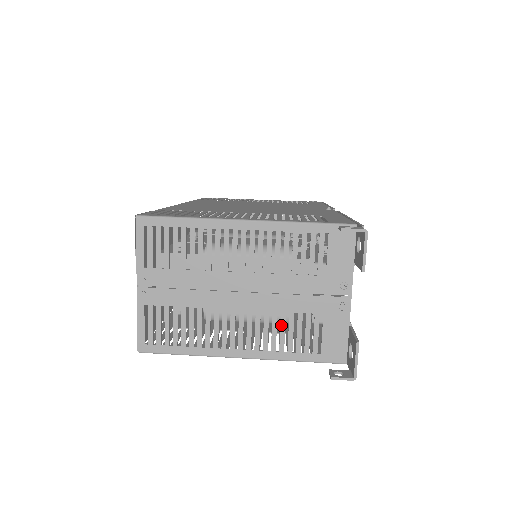
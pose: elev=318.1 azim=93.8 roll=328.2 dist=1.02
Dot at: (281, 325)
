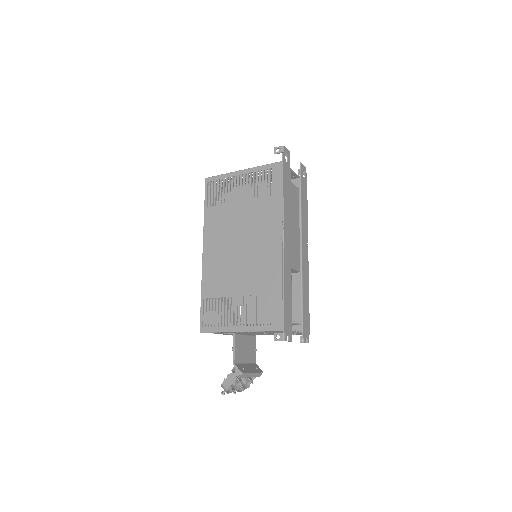
Dot at: (264, 172)
